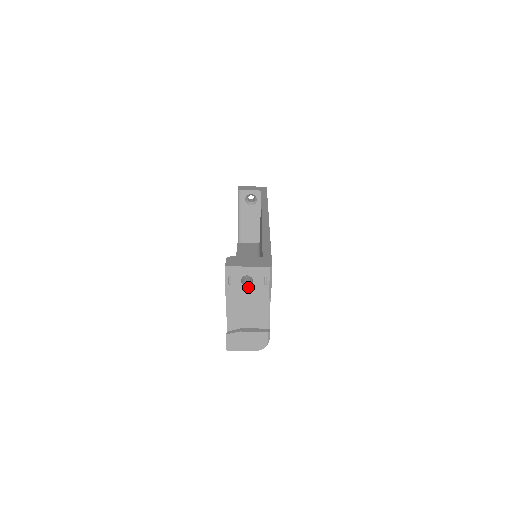
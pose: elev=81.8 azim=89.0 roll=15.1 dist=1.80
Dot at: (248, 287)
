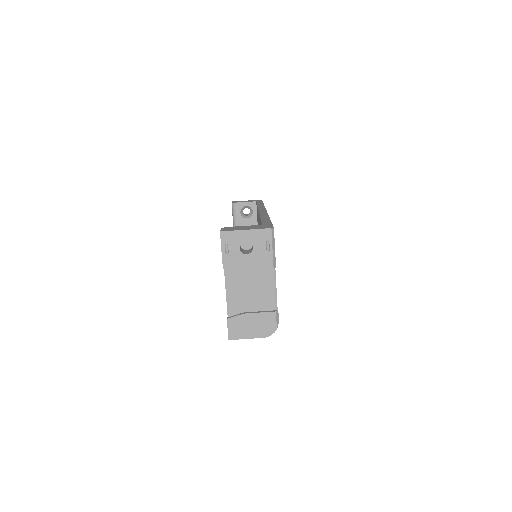
Dot at: (248, 255)
